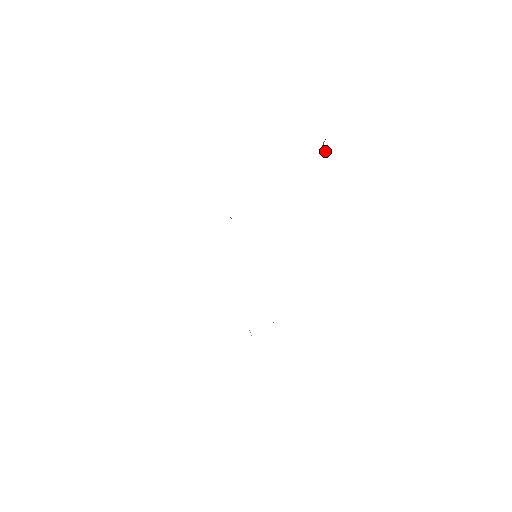
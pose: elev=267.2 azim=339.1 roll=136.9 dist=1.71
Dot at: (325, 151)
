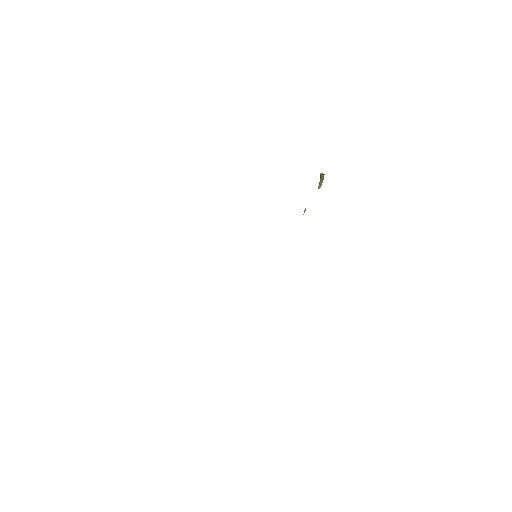
Dot at: (320, 186)
